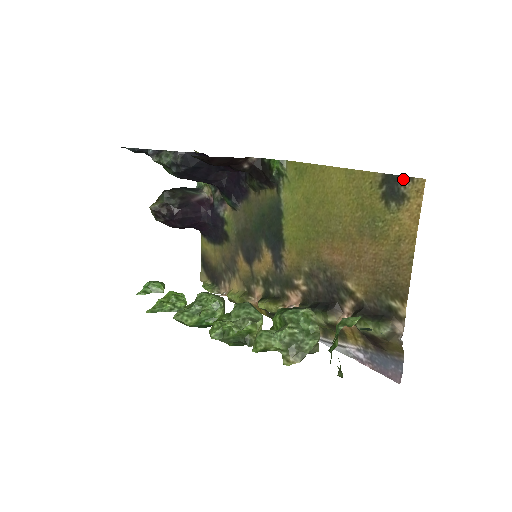
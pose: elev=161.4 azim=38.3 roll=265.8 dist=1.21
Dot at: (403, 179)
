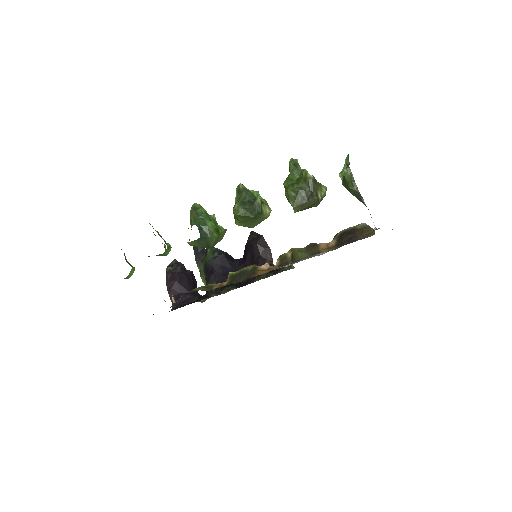
Dot at: occluded
